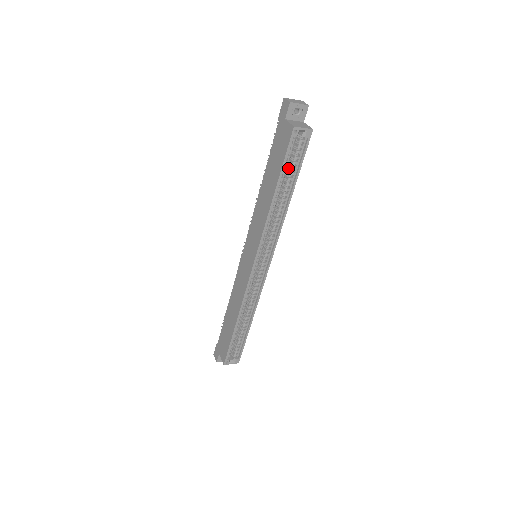
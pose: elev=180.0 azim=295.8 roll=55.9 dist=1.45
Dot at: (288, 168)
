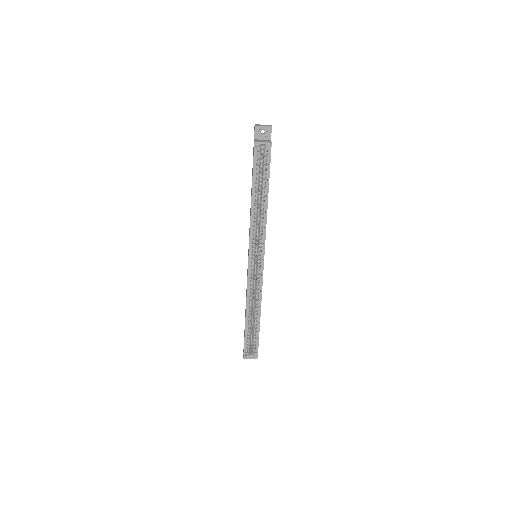
Dot at: (261, 177)
